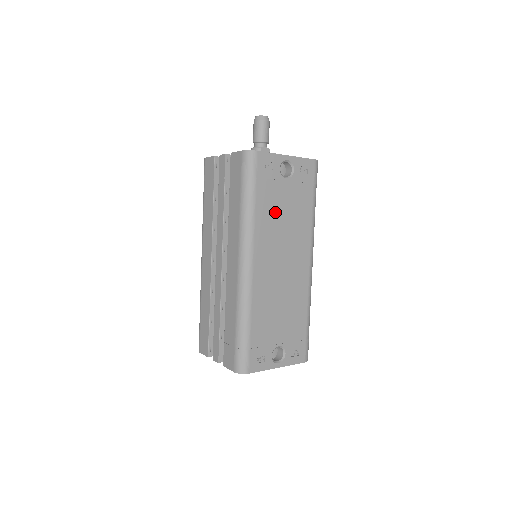
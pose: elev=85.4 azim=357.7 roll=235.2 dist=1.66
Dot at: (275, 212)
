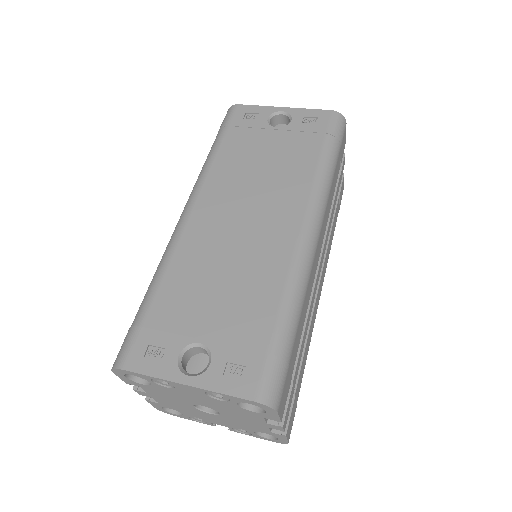
Dot at: (248, 159)
